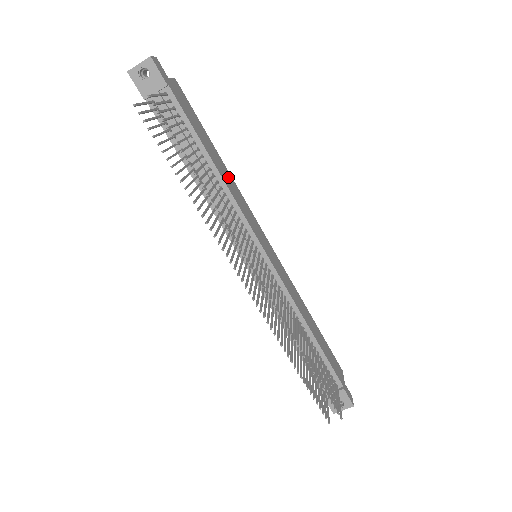
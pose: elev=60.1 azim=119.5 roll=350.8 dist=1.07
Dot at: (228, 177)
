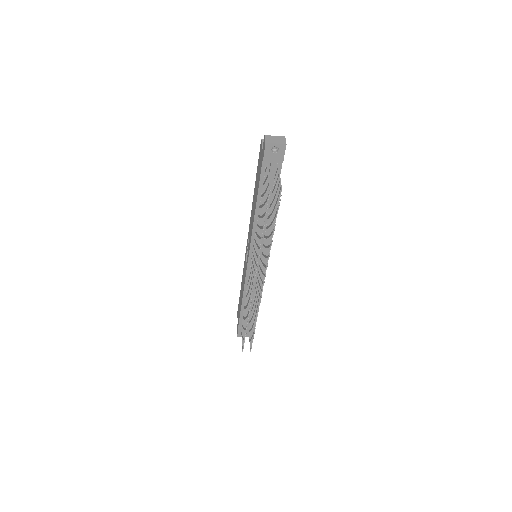
Dot at: occluded
